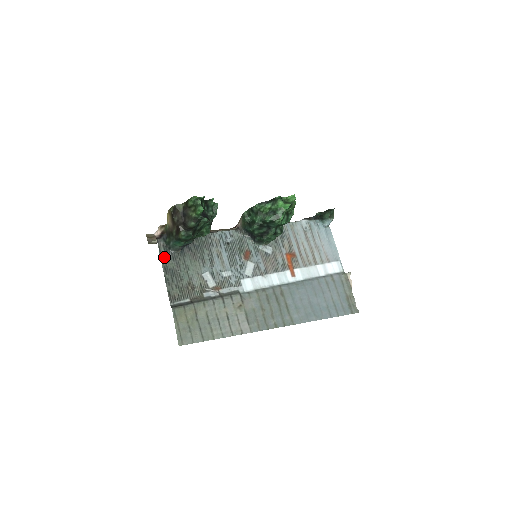
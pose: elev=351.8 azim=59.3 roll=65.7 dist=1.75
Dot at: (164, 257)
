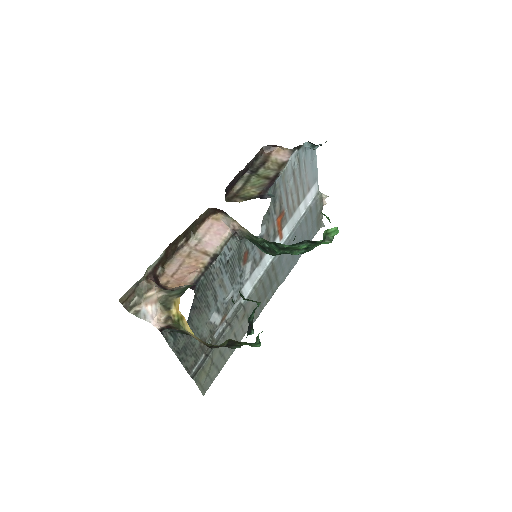
Dot at: (173, 343)
